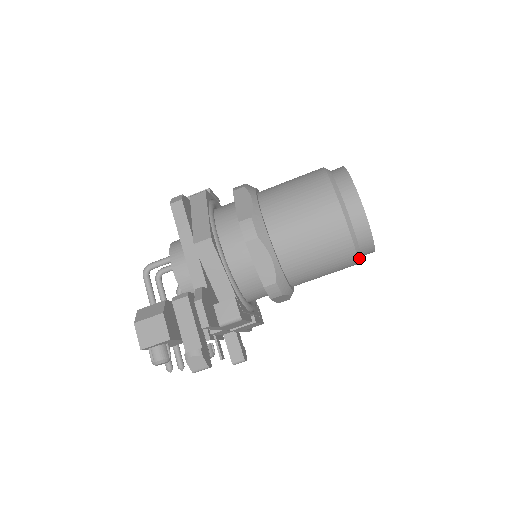
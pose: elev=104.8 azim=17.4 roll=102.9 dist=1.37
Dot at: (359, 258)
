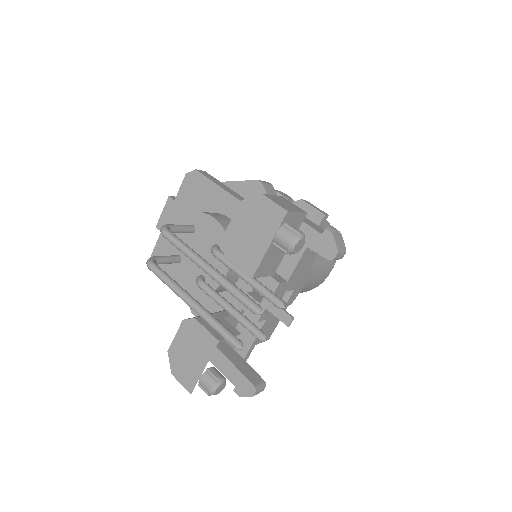
Dot at: (332, 265)
